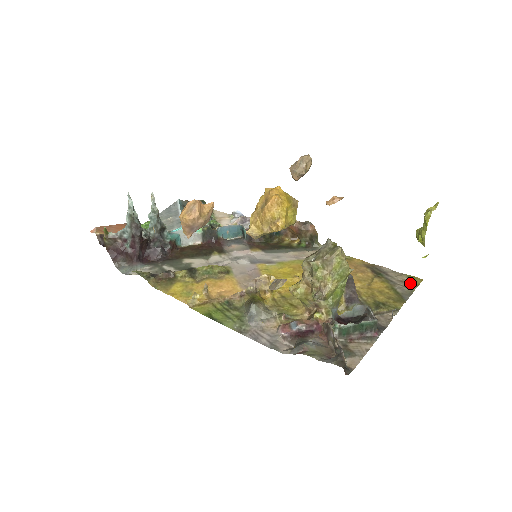
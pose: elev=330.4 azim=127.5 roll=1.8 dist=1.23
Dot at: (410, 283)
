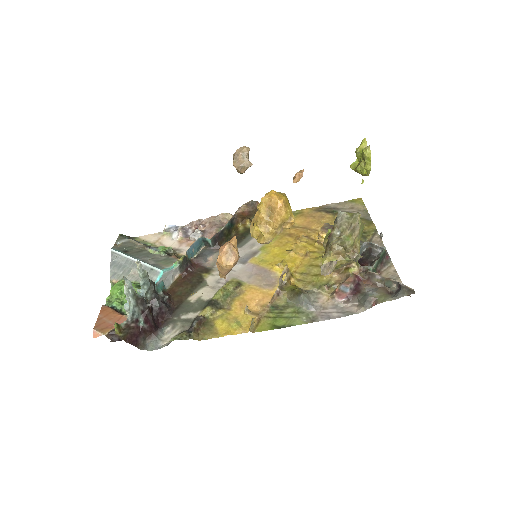
Dot at: (358, 206)
